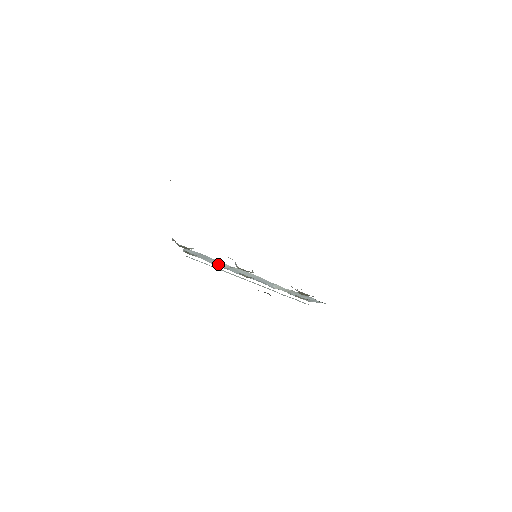
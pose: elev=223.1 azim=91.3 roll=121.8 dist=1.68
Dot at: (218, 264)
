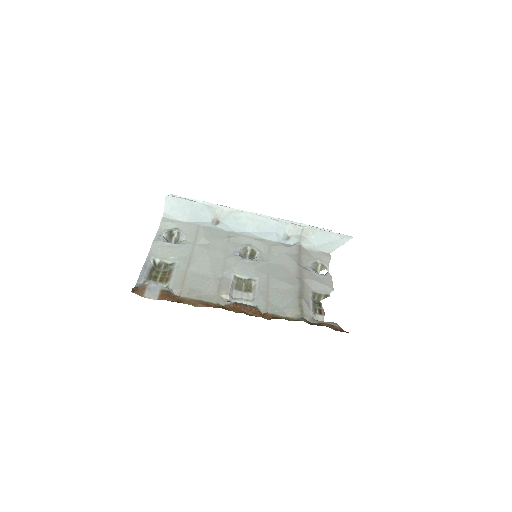
Dot at: (213, 215)
